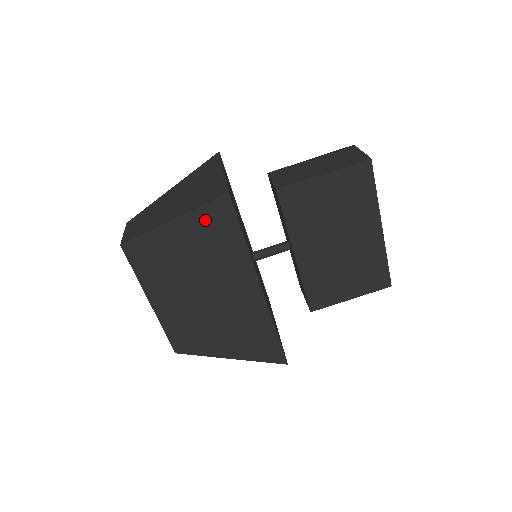
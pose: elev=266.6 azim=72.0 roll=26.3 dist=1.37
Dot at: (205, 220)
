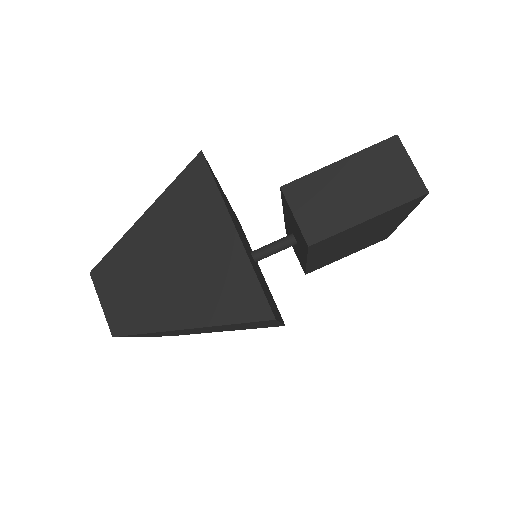
Dot at: occluded
